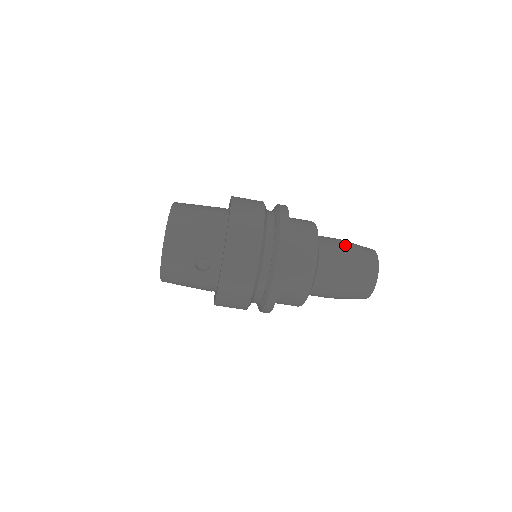
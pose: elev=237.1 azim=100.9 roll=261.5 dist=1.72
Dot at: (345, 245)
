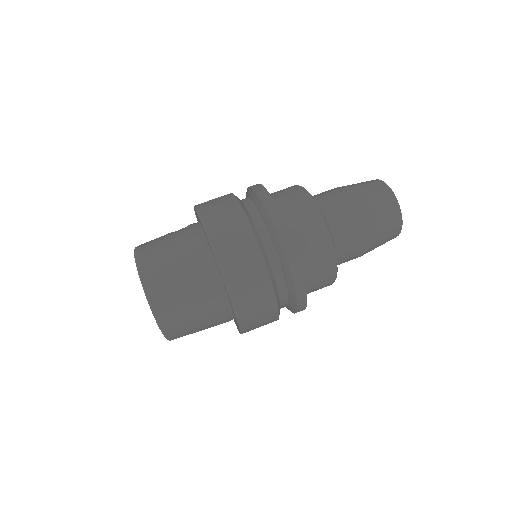
Dot at: occluded
